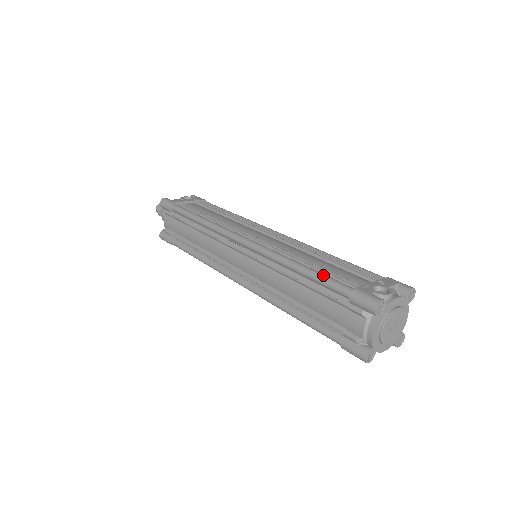
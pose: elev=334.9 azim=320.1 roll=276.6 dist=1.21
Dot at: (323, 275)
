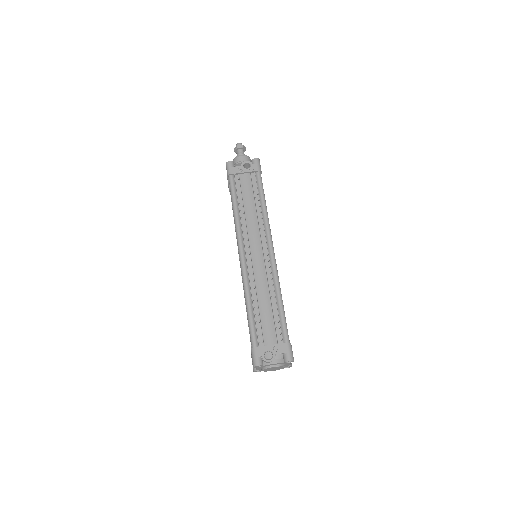
Dot at: (251, 324)
